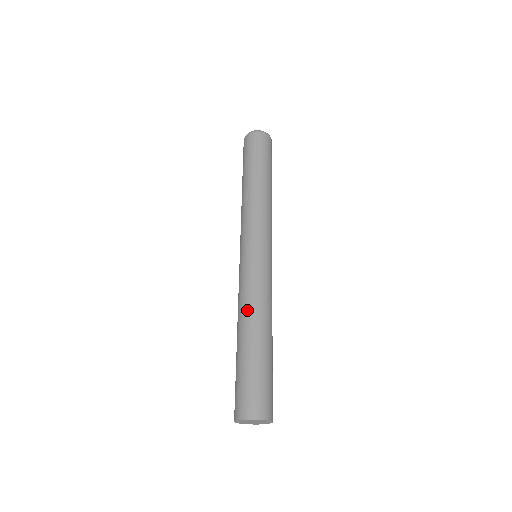
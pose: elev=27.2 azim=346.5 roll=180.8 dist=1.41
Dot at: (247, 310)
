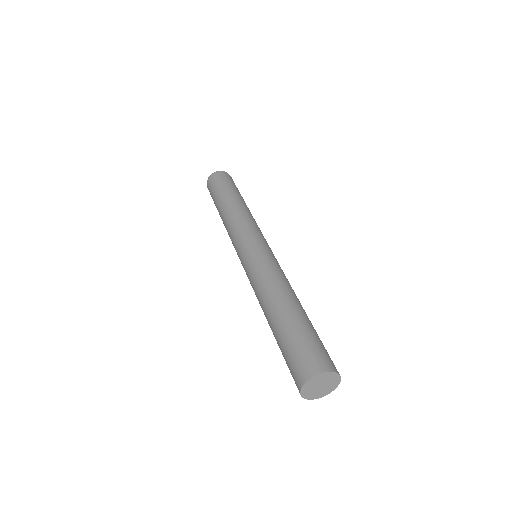
Dot at: (283, 285)
